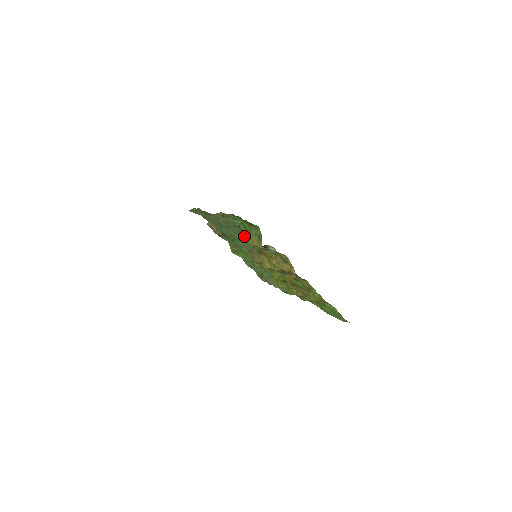
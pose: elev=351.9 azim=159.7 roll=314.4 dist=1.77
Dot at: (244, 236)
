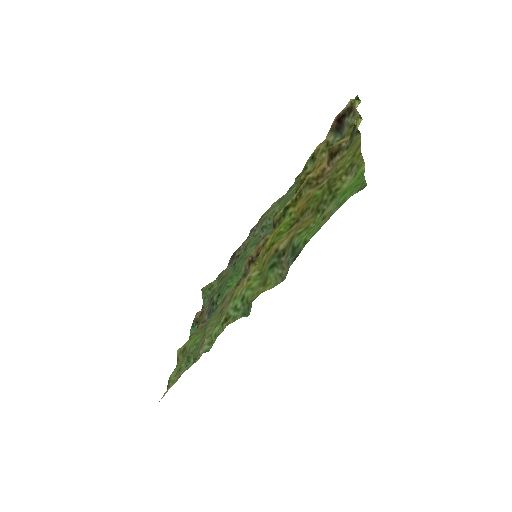
Dot at: occluded
